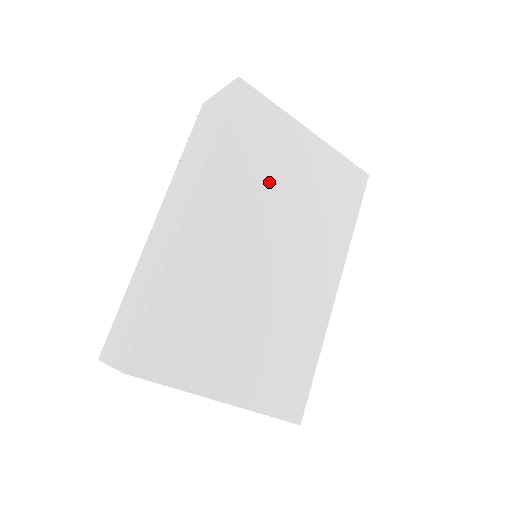
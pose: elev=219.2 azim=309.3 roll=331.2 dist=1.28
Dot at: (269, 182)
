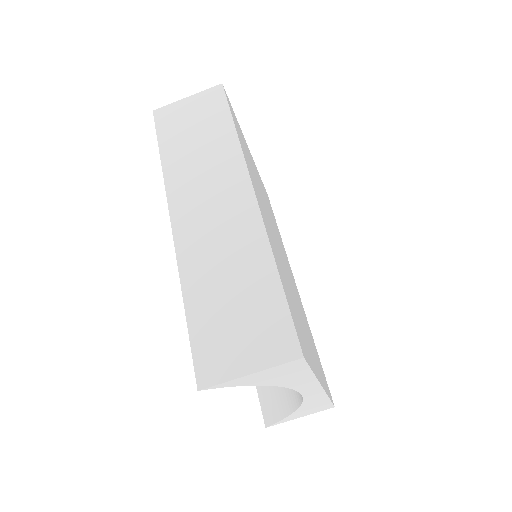
Dot at: occluded
